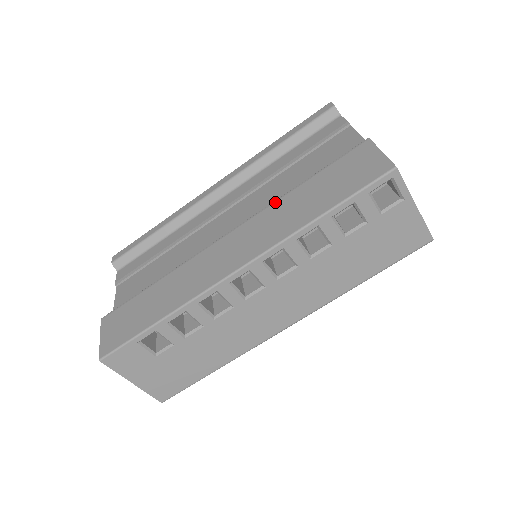
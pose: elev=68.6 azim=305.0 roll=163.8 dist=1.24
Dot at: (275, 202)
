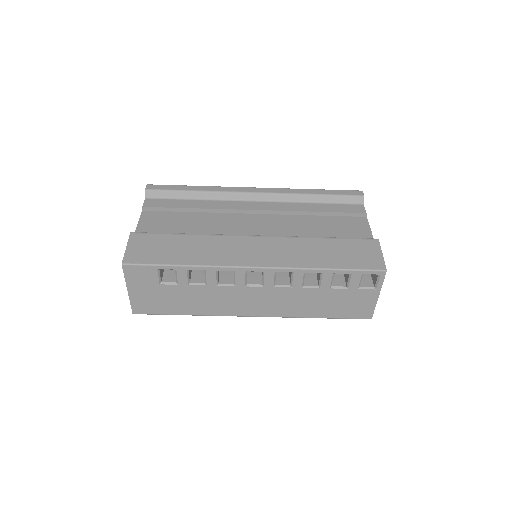
Dot at: (301, 238)
